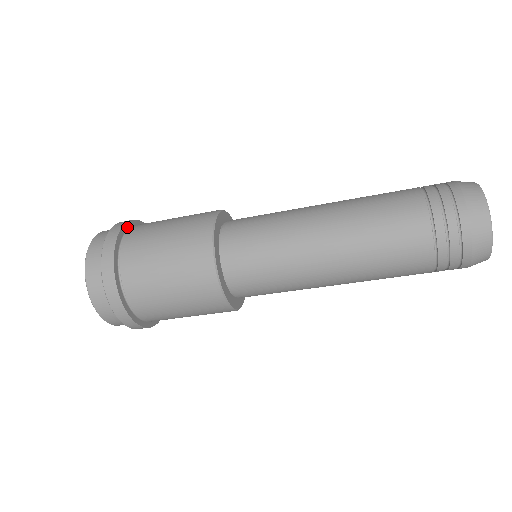
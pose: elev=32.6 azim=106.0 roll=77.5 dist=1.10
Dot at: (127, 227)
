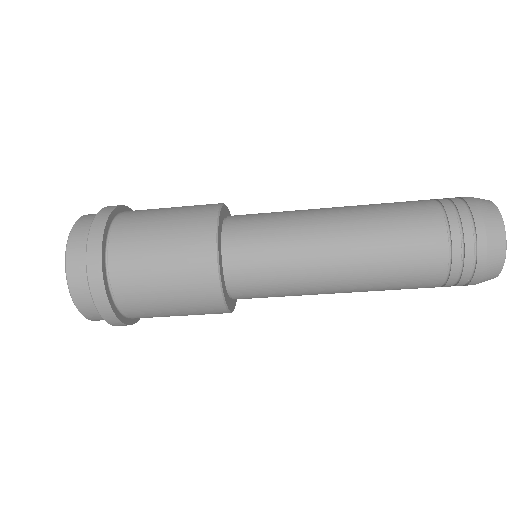
Dot at: (120, 210)
